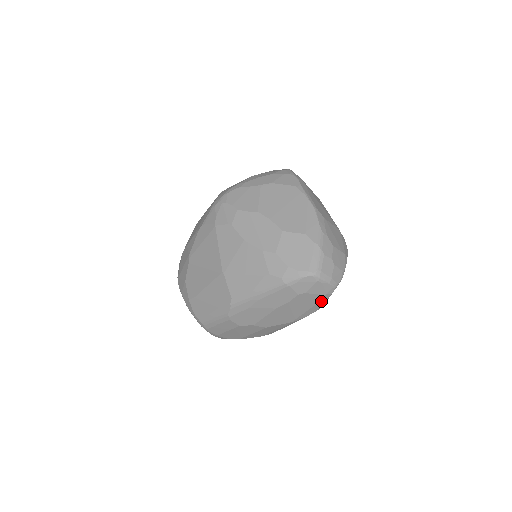
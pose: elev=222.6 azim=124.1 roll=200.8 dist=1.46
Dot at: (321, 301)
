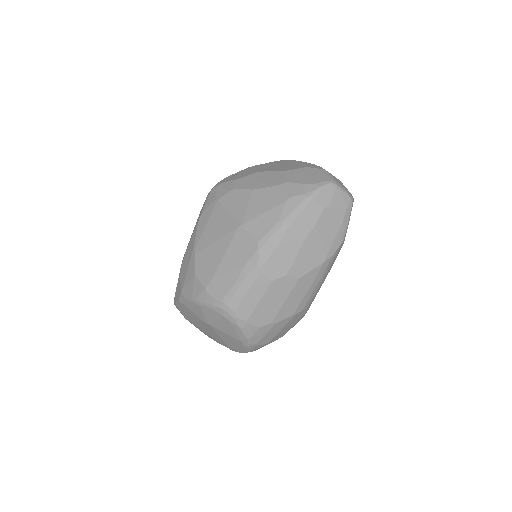
Dot at: (344, 221)
